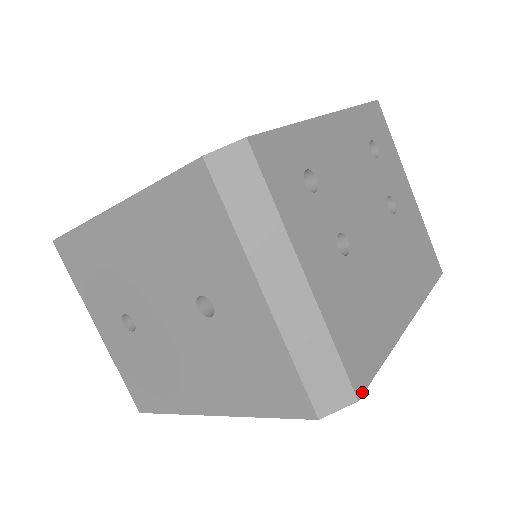
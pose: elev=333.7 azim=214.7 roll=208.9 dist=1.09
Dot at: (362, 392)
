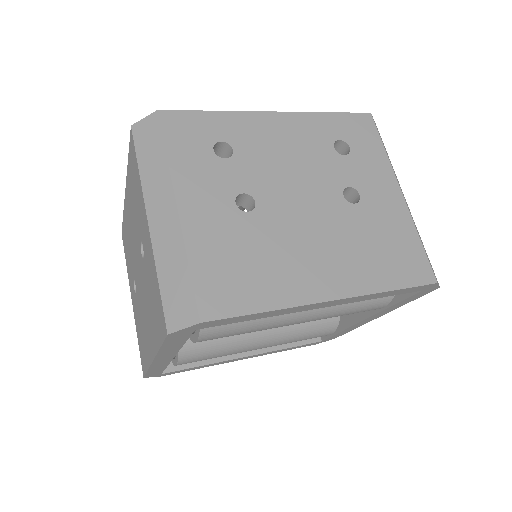
Dot at: (211, 319)
